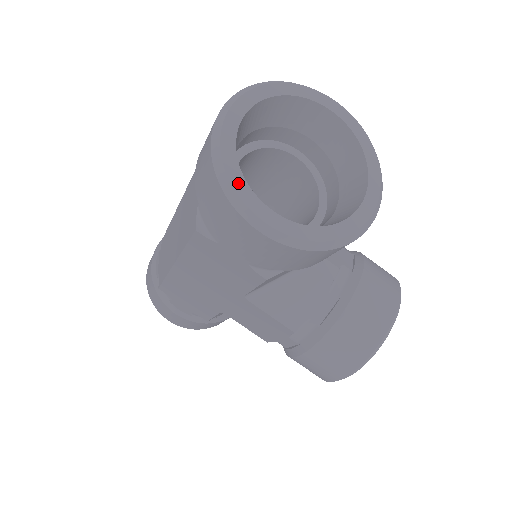
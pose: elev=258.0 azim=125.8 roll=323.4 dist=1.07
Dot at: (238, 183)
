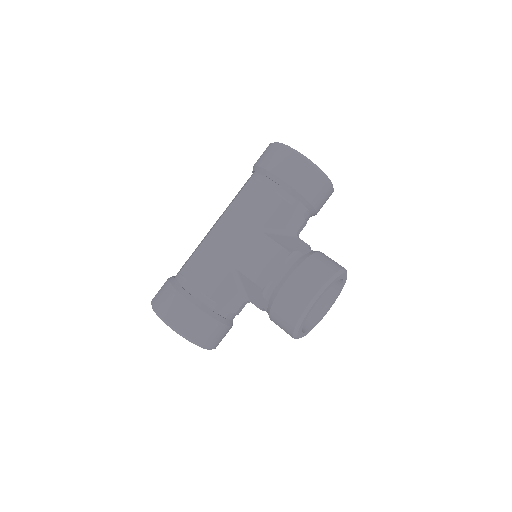
Dot at: occluded
